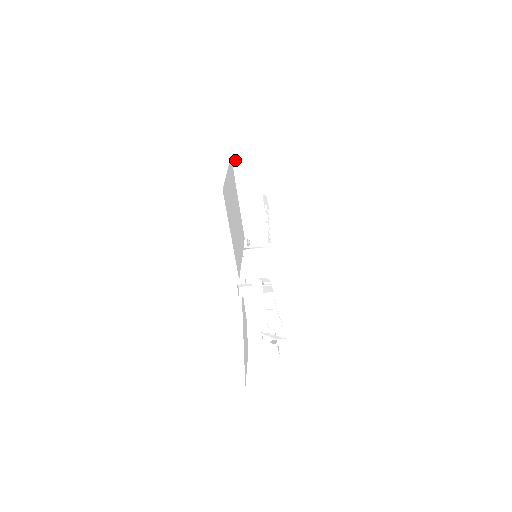
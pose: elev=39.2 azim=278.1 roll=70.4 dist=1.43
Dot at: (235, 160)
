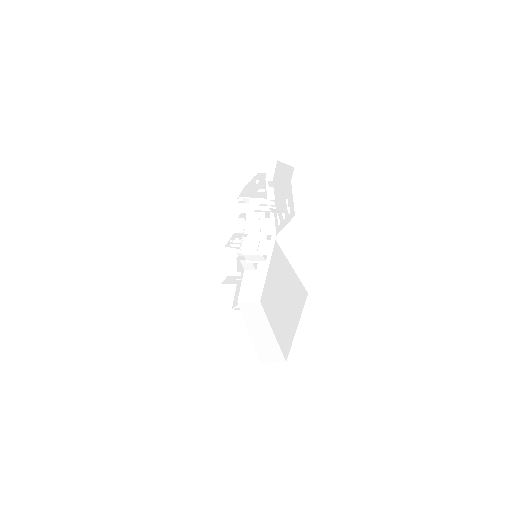
Dot at: occluded
